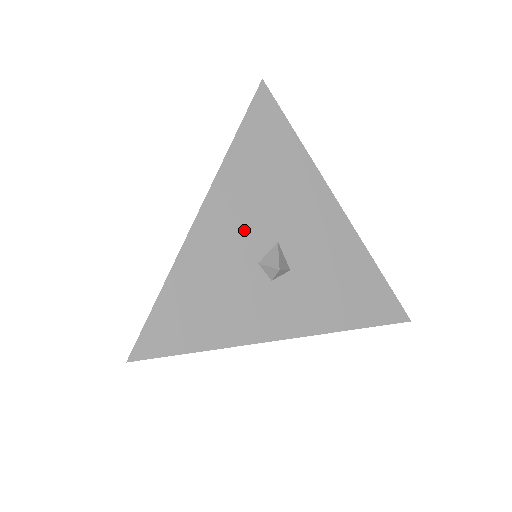
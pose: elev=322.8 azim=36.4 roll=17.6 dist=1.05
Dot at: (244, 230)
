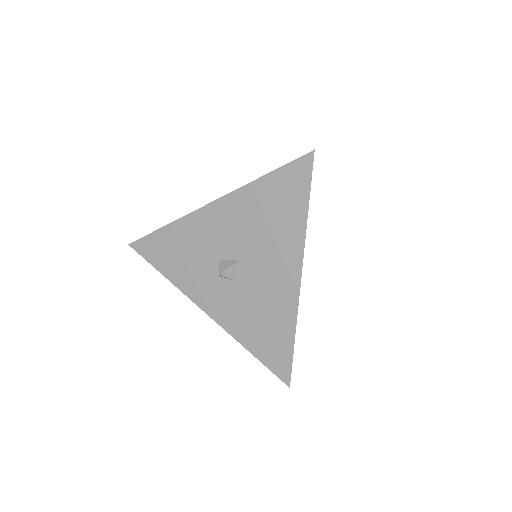
Dot at: (226, 235)
